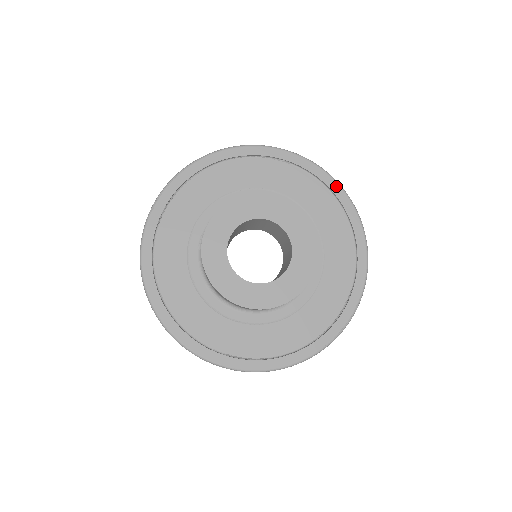
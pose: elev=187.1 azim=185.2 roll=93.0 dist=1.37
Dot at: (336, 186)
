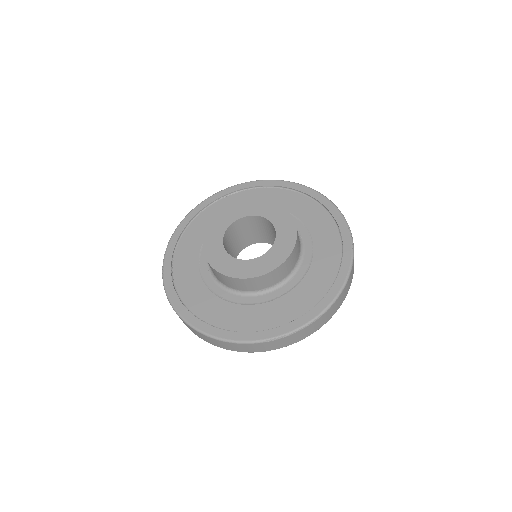
Dot at: (277, 182)
